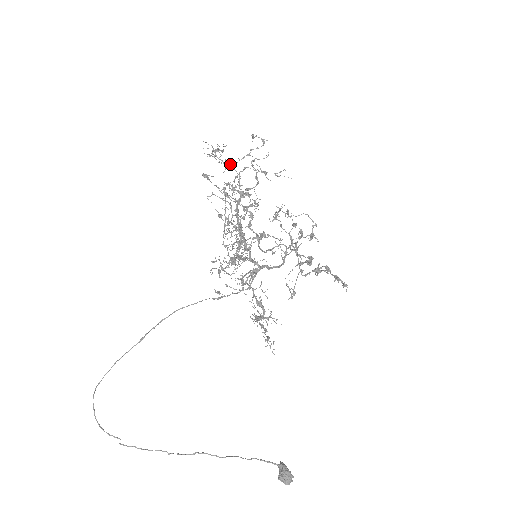
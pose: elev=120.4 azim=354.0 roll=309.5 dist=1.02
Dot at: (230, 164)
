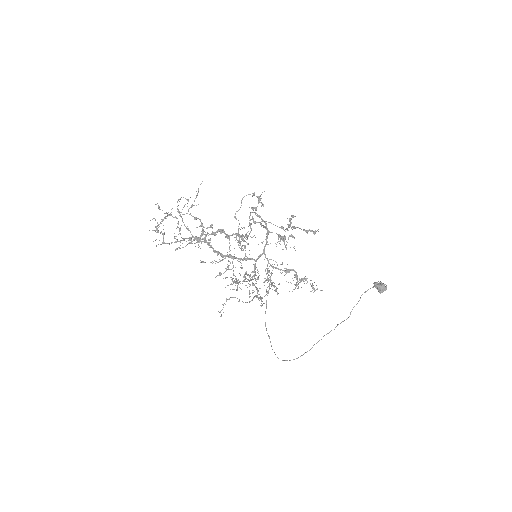
Dot at: occluded
